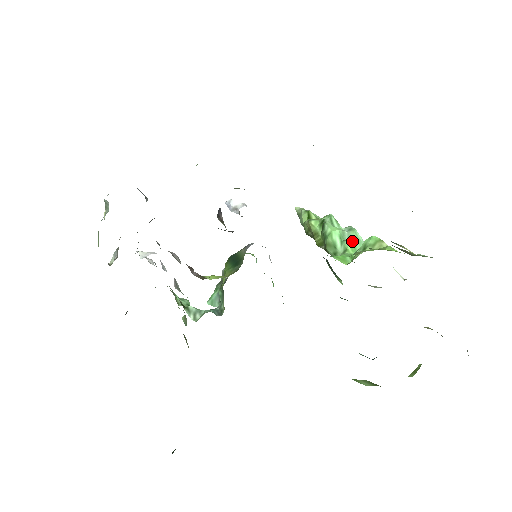
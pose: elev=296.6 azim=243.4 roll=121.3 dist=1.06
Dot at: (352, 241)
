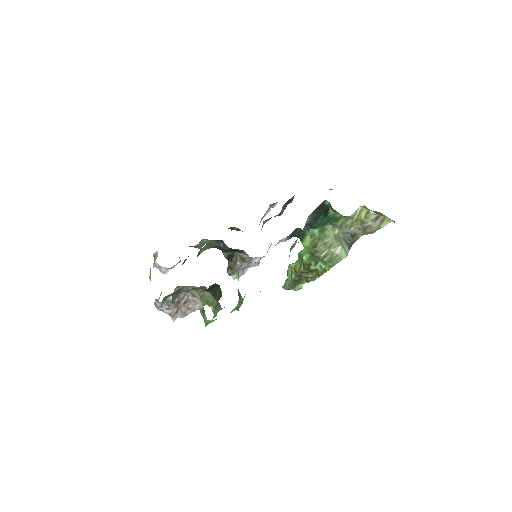
Dot at: occluded
